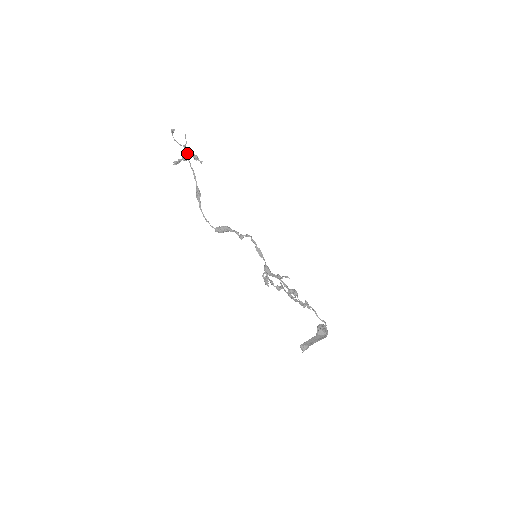
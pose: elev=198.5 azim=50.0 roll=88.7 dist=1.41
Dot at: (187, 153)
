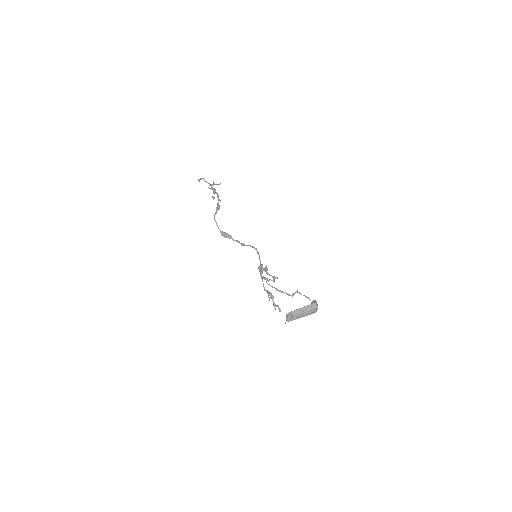
Dot at: occluded
